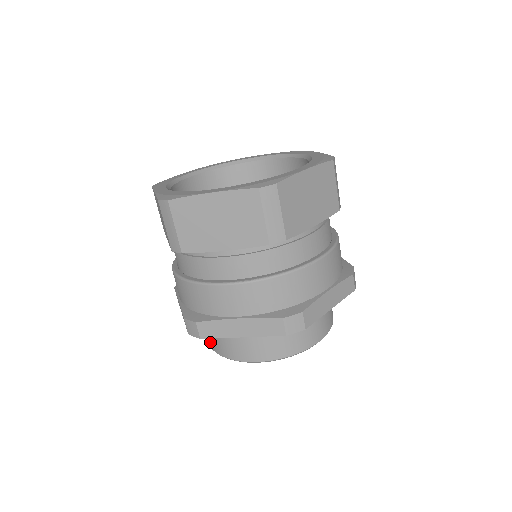
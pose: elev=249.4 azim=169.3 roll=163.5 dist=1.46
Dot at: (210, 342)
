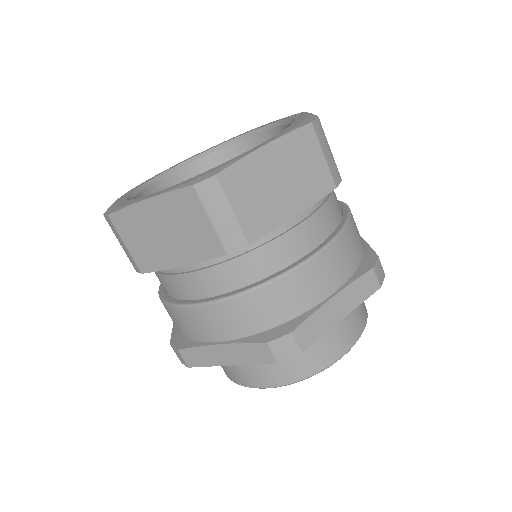
Dot at: occluded
